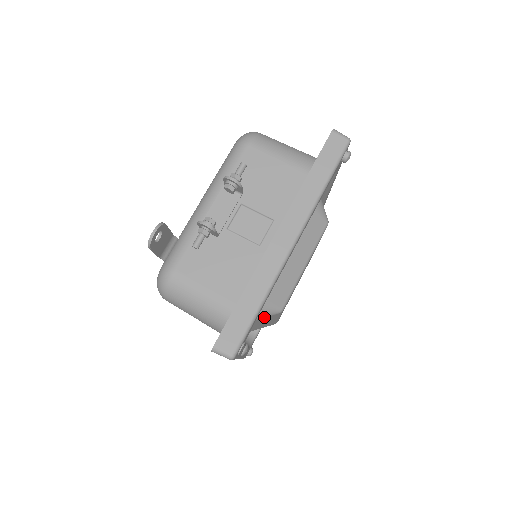
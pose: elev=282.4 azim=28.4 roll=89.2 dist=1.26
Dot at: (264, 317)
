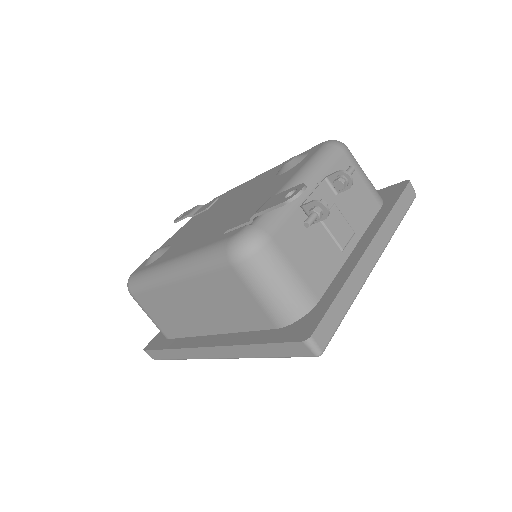
Dot at: occluded
